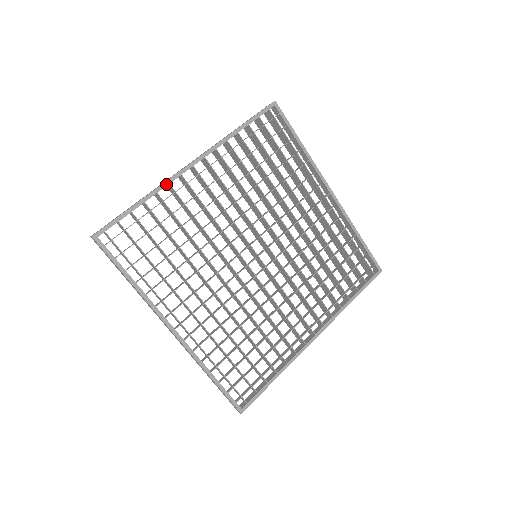
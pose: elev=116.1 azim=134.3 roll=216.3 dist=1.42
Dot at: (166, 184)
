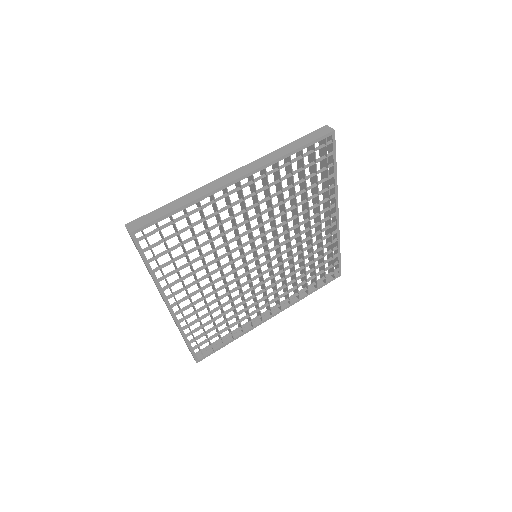
Dot at: (210, 194)
